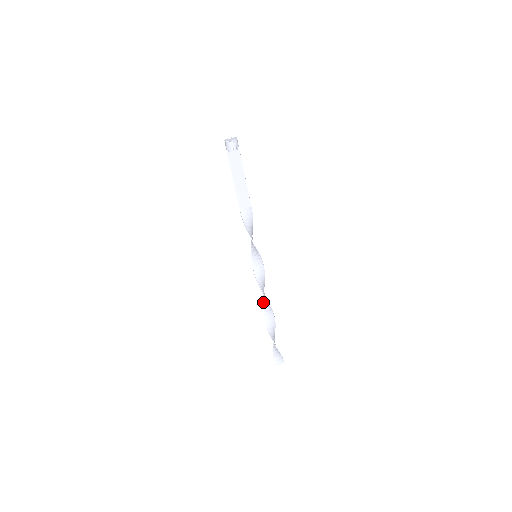
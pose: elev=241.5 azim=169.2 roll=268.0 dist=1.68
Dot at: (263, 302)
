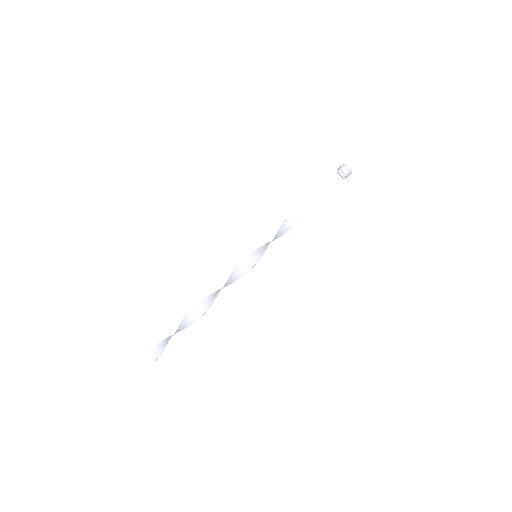
Dot at: (210, 295)
